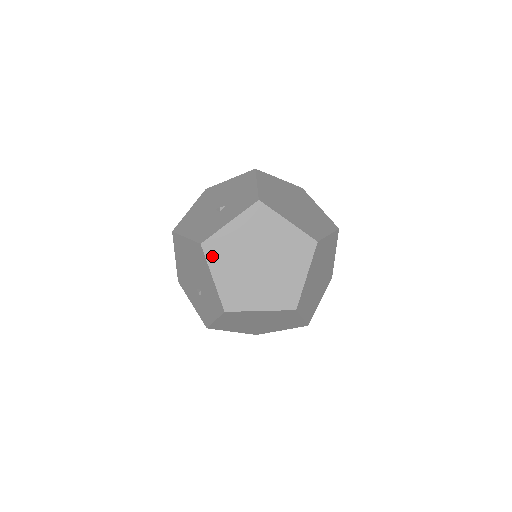
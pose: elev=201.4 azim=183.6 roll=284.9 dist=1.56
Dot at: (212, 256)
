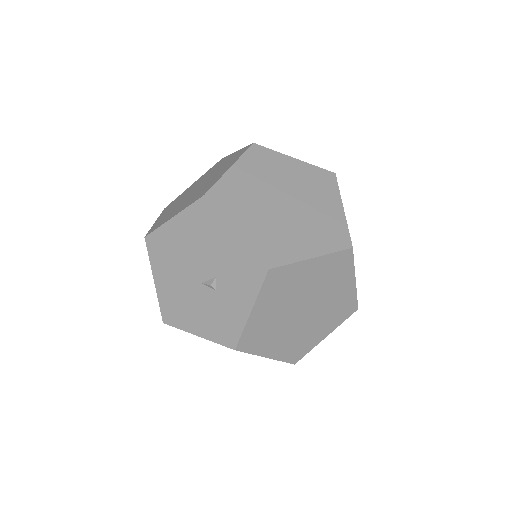
Dot at: (254, 347)
